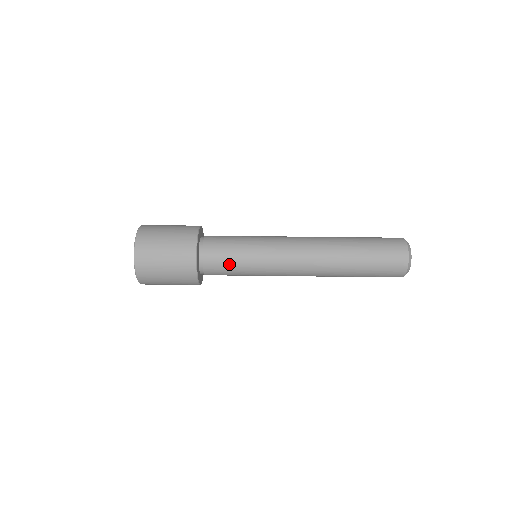
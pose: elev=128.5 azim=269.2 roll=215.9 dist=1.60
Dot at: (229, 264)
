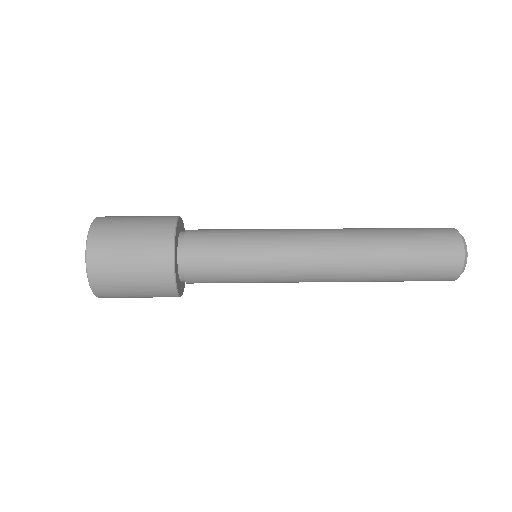
Dot at: (220, 263)
